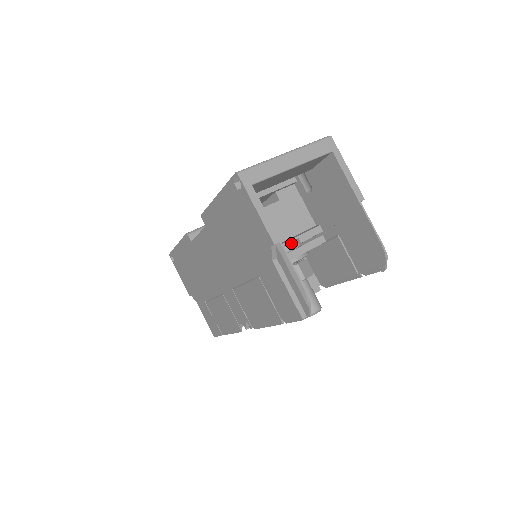
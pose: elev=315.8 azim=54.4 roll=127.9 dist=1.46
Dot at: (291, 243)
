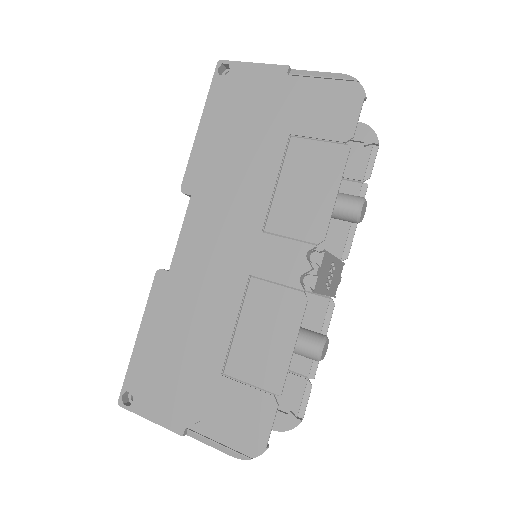
Dot at: occluded
